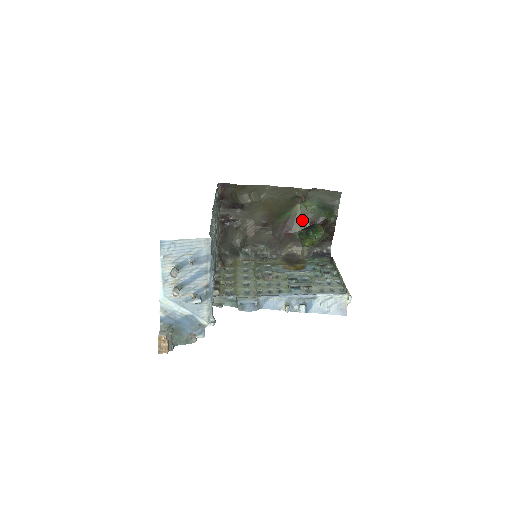
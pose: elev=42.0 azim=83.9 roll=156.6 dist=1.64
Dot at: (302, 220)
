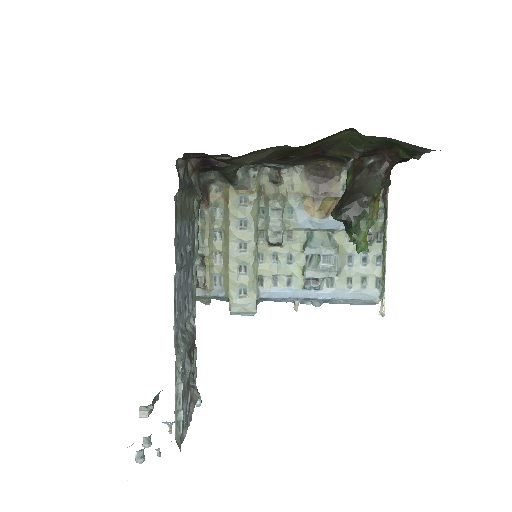
Dot at: (349, 146)
